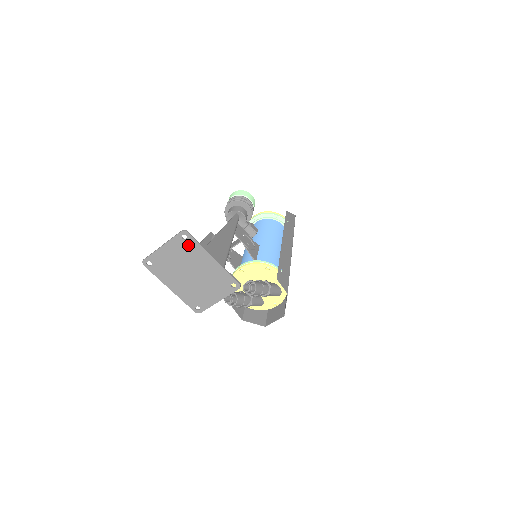
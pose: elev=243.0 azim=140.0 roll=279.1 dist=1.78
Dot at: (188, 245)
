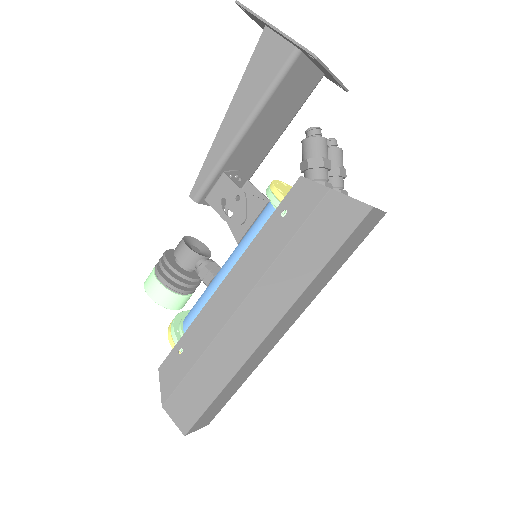
Dot at: occluded
